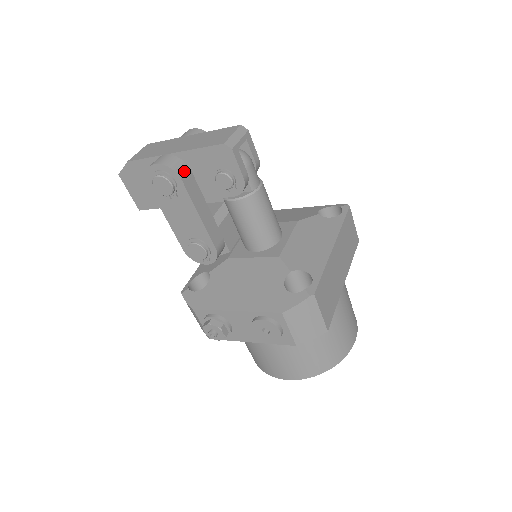
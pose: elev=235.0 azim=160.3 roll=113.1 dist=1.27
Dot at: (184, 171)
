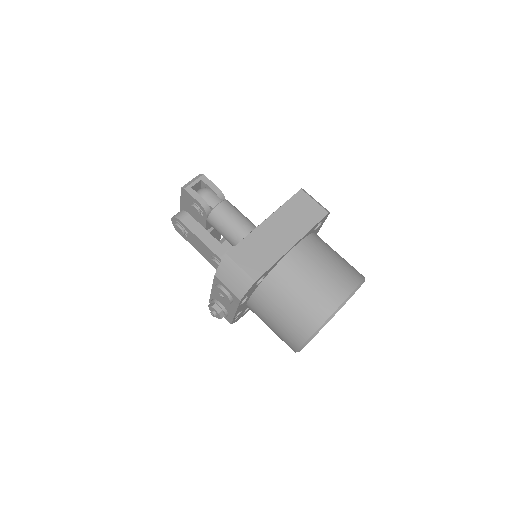
Dot at: (183, 216)
